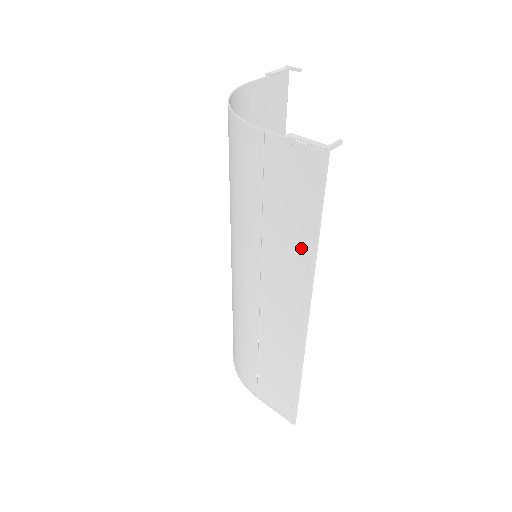
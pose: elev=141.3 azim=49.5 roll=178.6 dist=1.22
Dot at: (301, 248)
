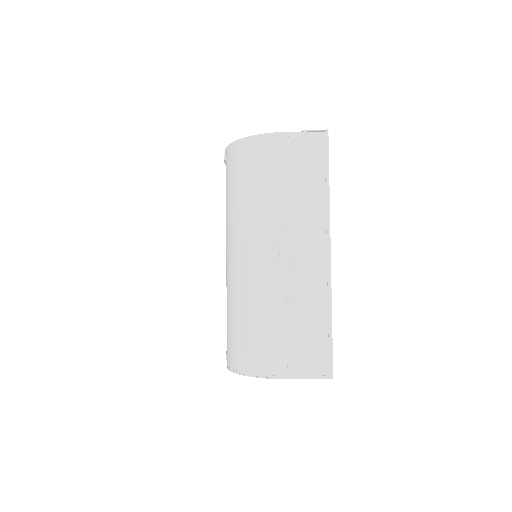
Dot at: (319, 196)
